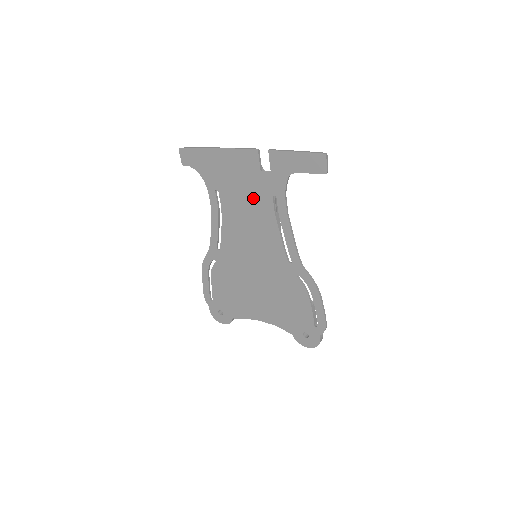
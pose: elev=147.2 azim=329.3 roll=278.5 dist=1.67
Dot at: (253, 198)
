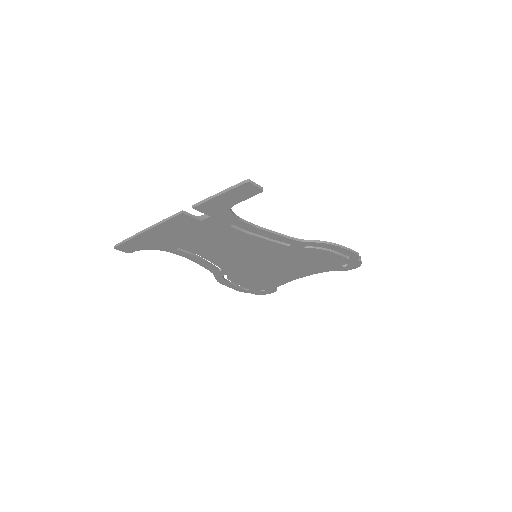
Dot at: (214, 236)
